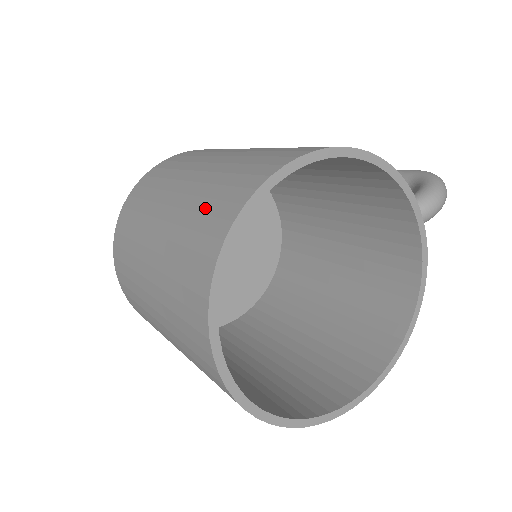
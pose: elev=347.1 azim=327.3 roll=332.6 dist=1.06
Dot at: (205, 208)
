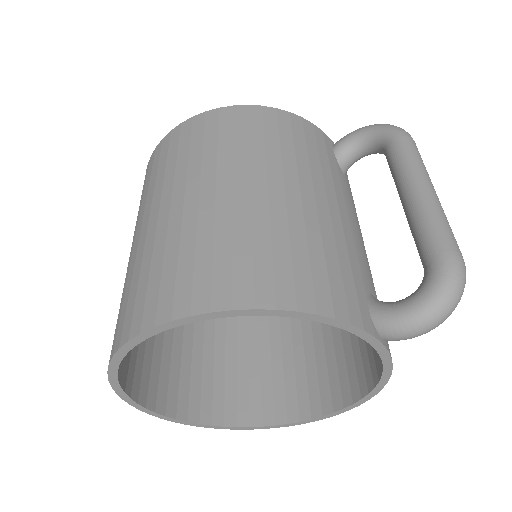
Dot at: (125, 298)
